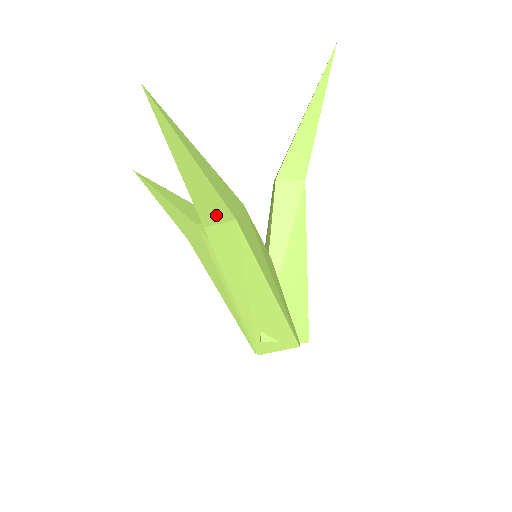
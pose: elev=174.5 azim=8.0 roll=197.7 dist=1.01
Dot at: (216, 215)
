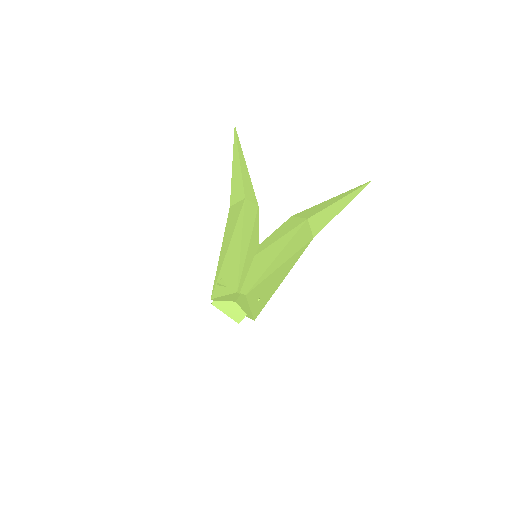
Dot at: (238, 196)
